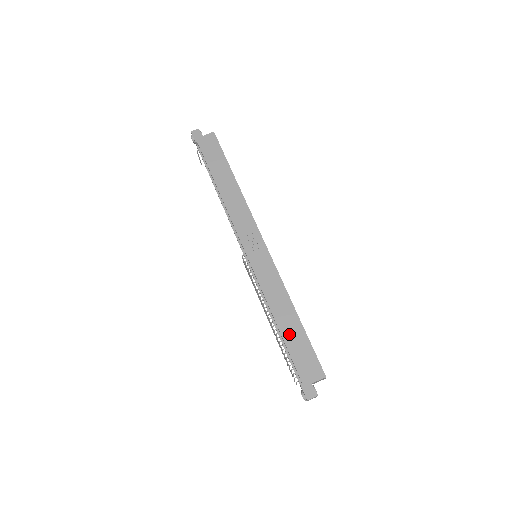
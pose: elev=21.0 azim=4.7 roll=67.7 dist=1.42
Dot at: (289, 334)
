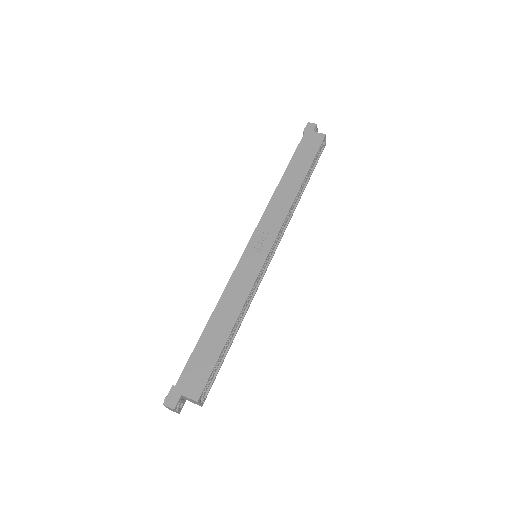
Dot at: (209, 338)
